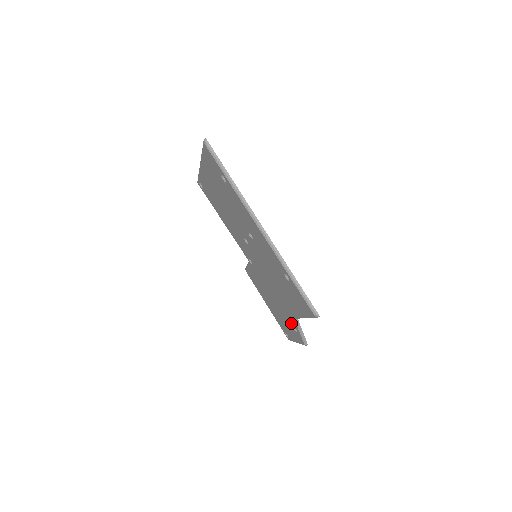
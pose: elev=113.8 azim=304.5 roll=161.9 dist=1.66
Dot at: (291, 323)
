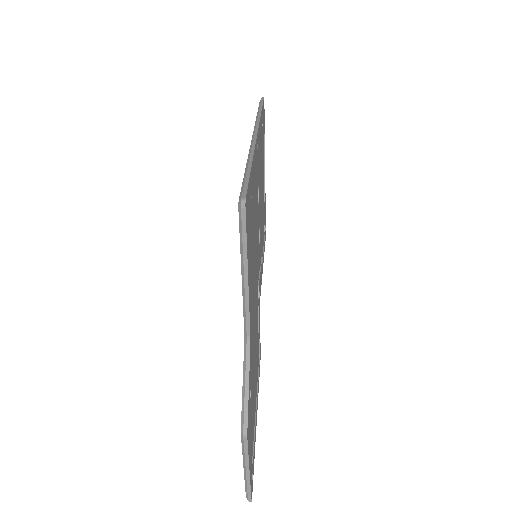
Dot at: occluded
